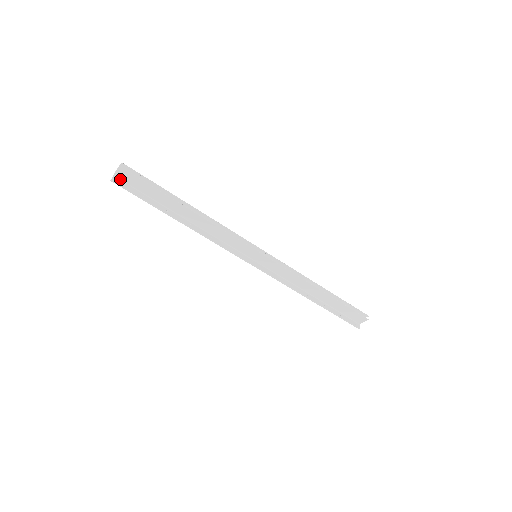
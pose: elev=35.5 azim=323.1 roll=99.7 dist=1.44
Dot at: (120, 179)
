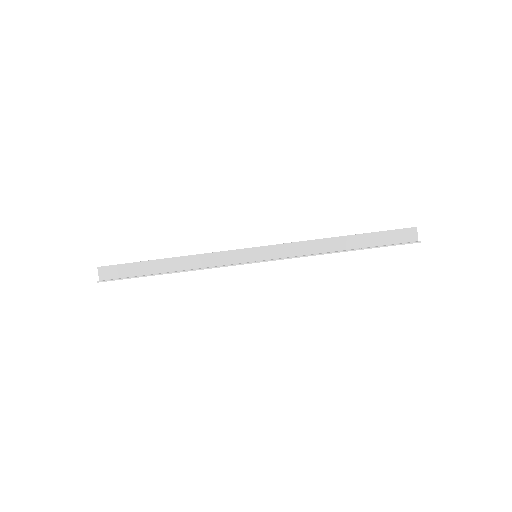
Dot at: occluded
